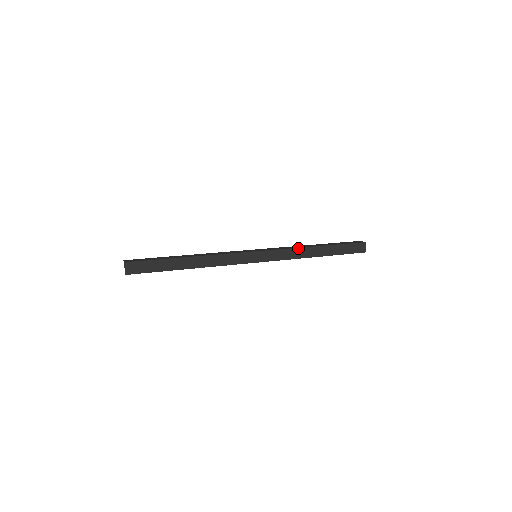
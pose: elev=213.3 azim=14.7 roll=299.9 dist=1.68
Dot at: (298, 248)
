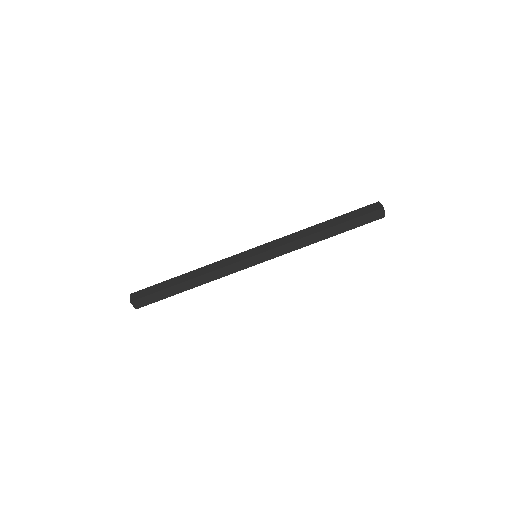
Dot at: (300, 239)
